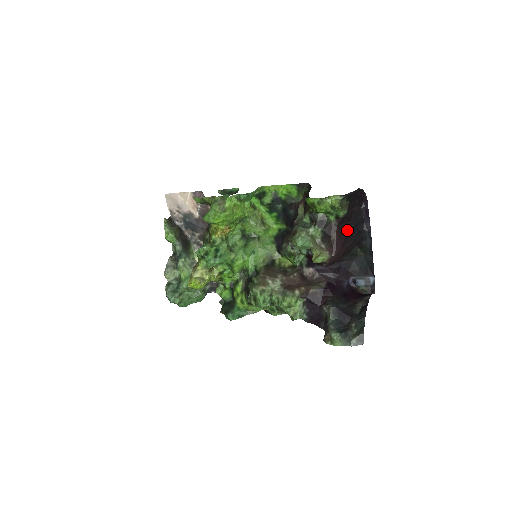
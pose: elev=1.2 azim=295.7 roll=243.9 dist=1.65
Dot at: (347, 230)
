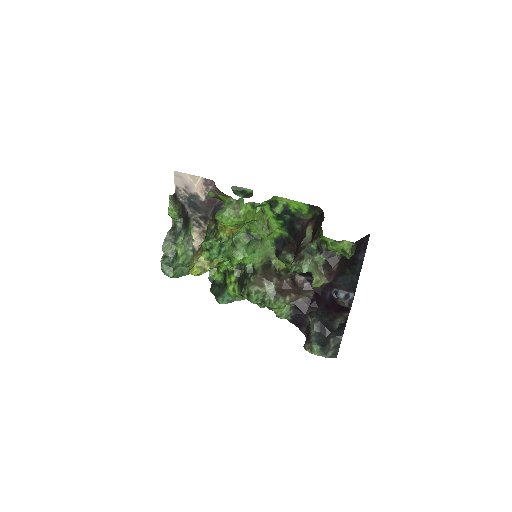
Dot at: (346, 261)
